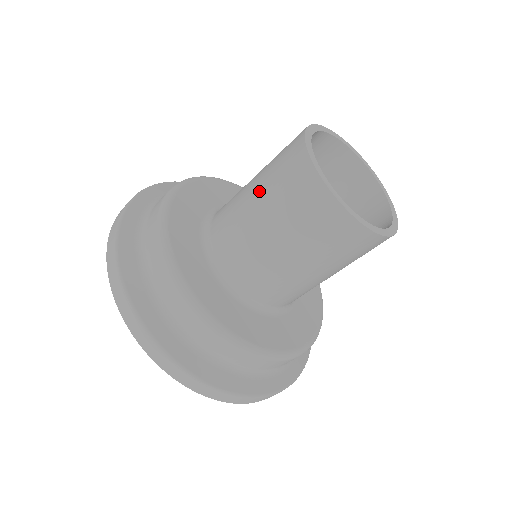
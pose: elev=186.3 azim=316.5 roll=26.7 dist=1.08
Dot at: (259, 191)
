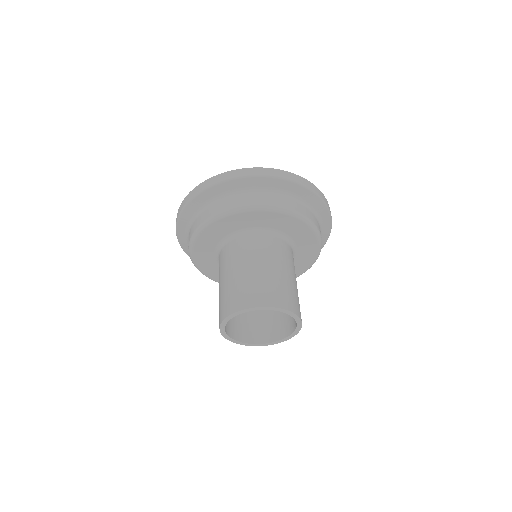
Dot at: (220, 291)
